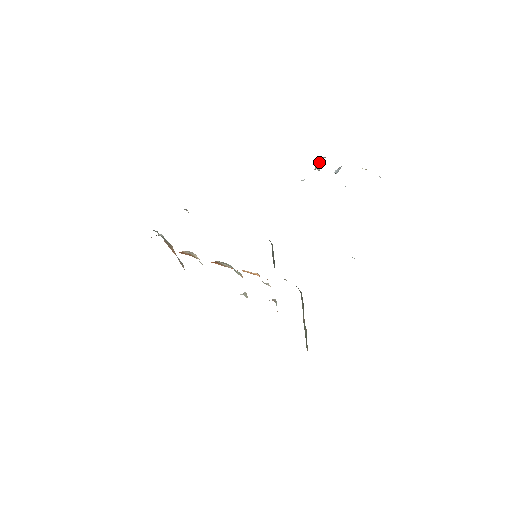
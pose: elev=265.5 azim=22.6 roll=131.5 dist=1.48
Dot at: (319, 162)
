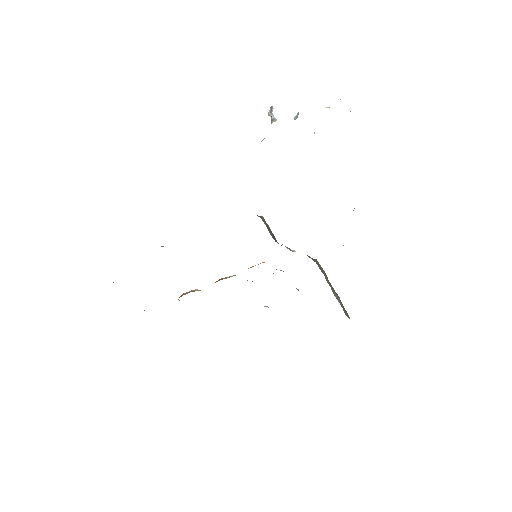
Dot at: (271, 111)
